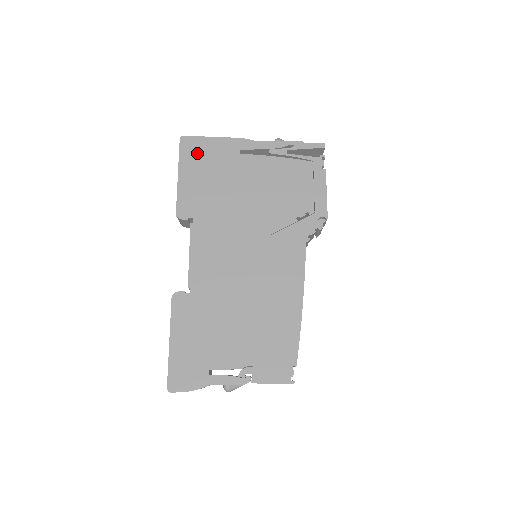
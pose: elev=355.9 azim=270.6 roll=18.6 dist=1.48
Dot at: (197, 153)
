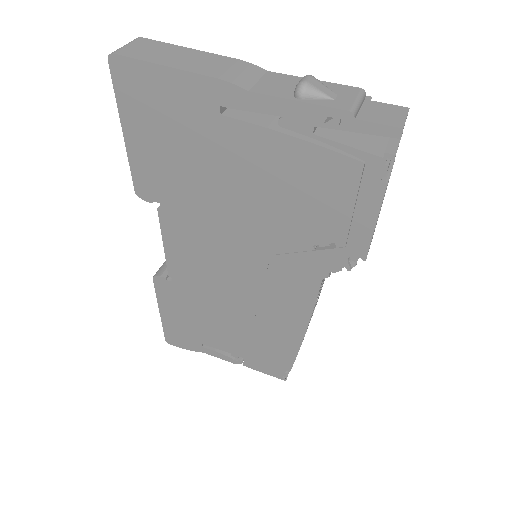
Dot at: (144, 97)
